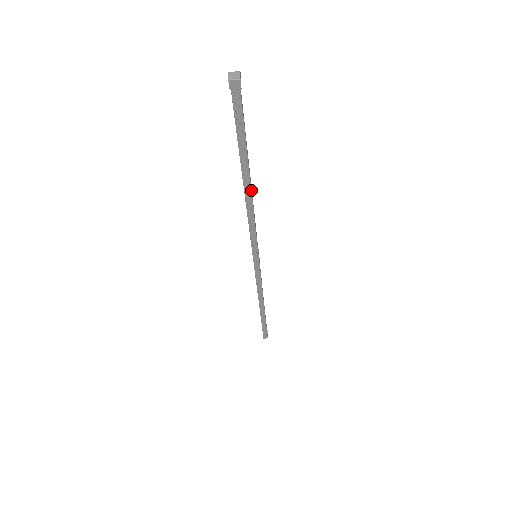
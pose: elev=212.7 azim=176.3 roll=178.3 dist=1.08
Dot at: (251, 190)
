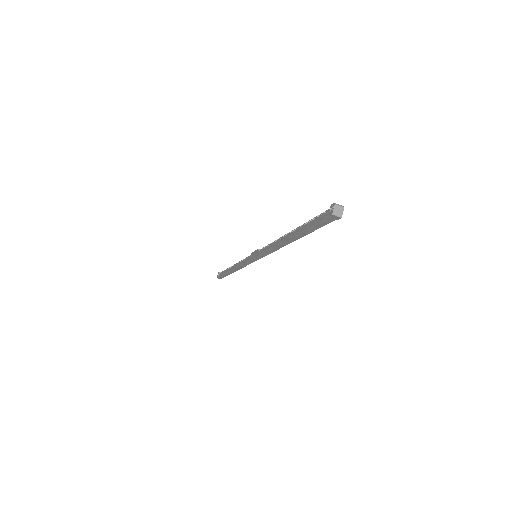
Dot at: (289, 243)
